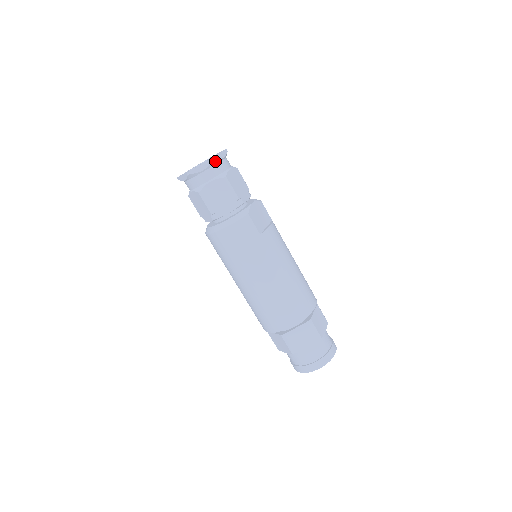
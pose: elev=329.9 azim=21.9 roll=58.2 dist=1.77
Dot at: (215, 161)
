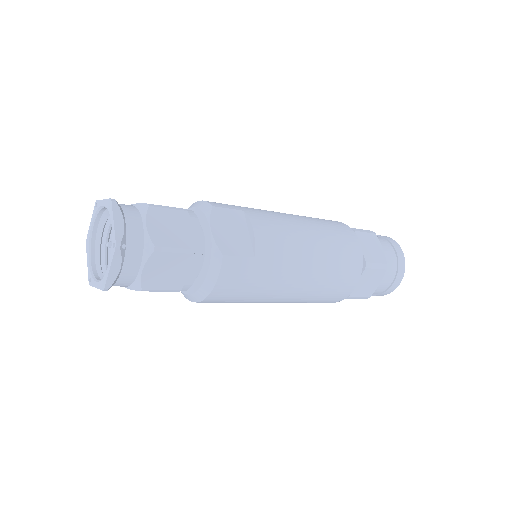
Dot at: (121, 244)
